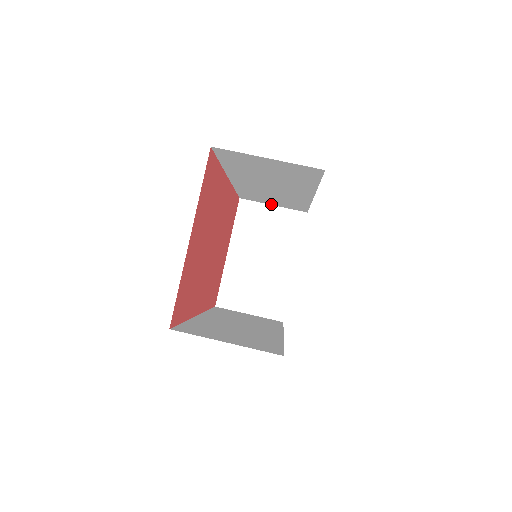
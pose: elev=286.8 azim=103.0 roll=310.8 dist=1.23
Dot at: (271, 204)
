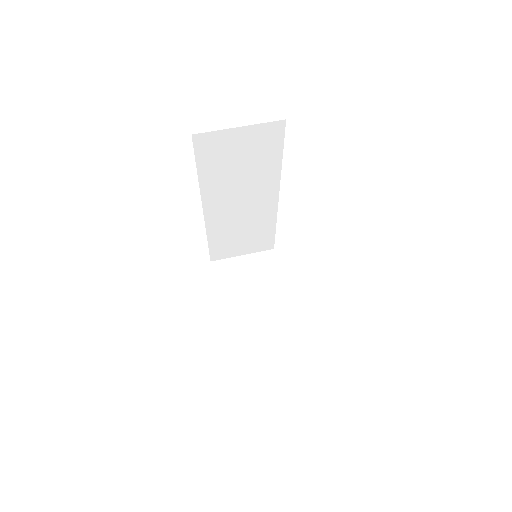
Dot at: (240, 254)
